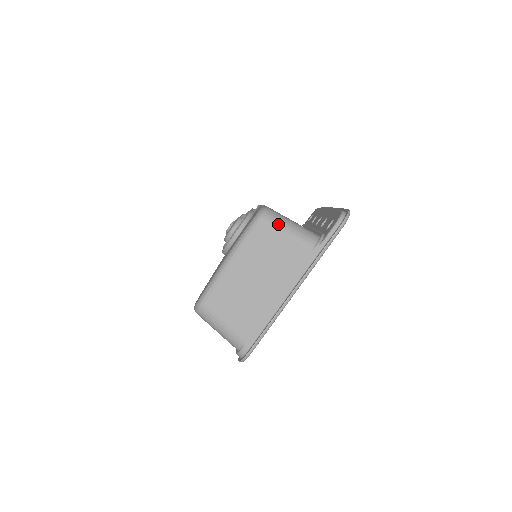
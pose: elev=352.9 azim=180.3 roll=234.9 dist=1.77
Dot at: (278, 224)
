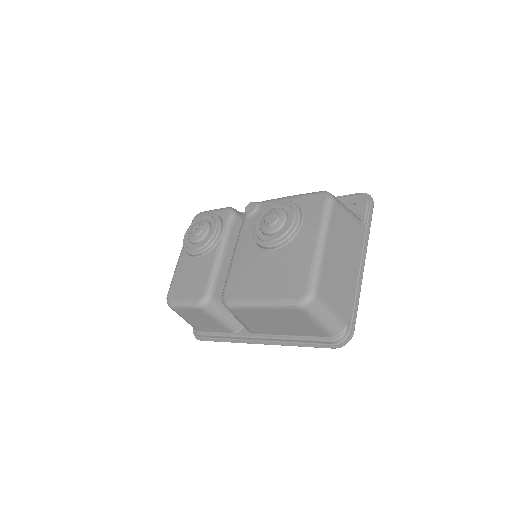
Dot at: (343, 205)
